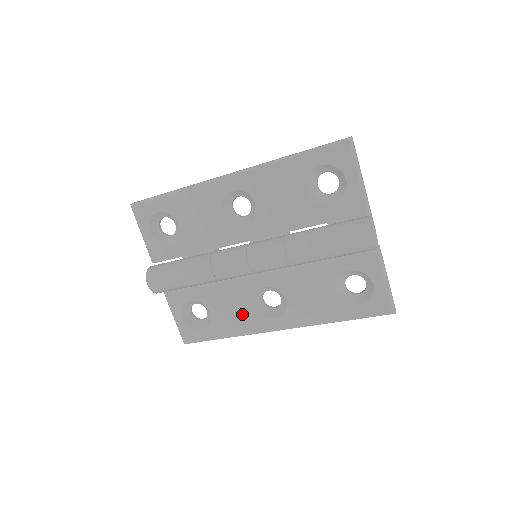
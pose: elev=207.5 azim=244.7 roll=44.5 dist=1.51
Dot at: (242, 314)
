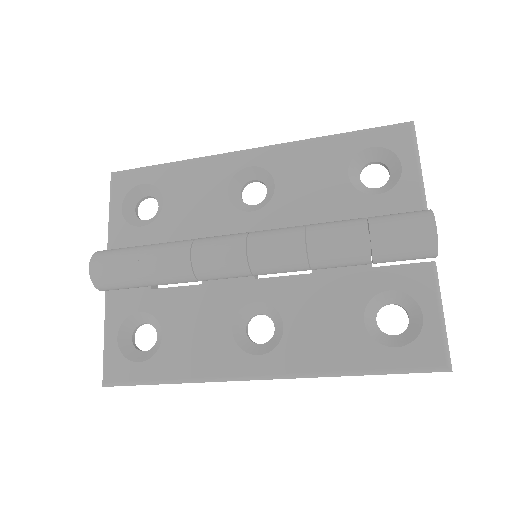
Dot at: (210, 343)
